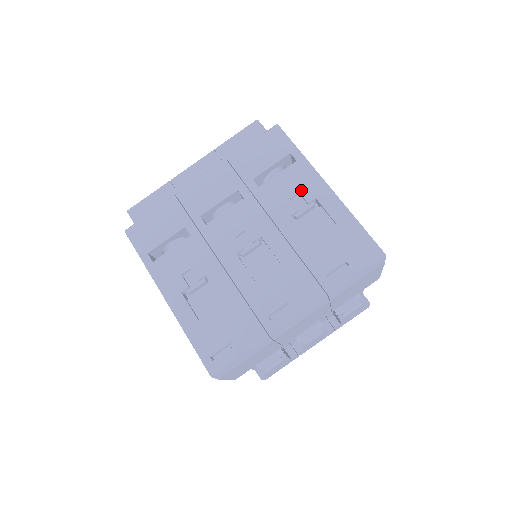
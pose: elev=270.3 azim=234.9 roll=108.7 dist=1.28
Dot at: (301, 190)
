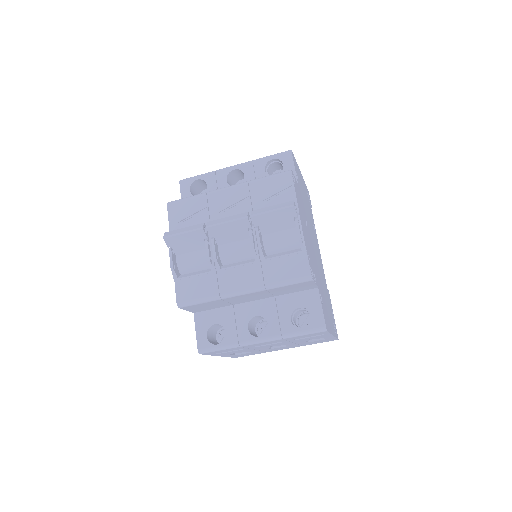
Dot at: occluded
